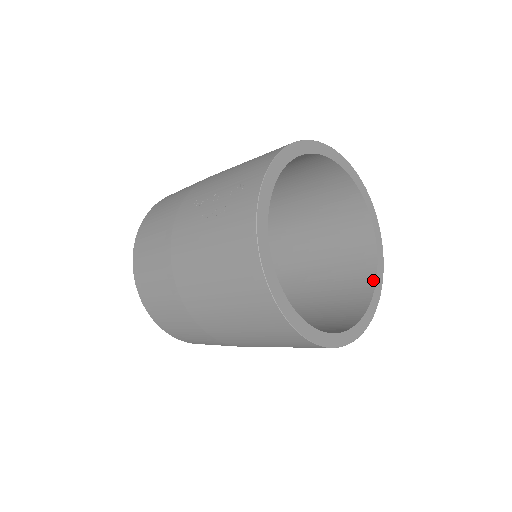
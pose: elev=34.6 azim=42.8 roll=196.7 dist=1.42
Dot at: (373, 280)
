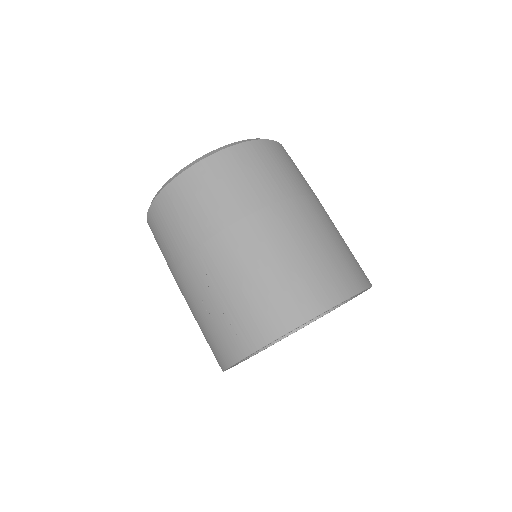
Dot at: occluded
